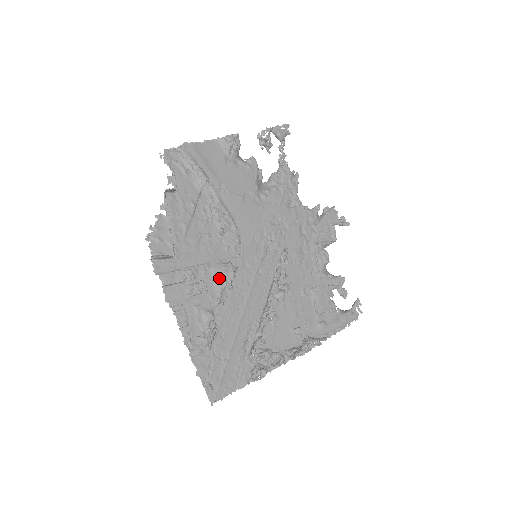
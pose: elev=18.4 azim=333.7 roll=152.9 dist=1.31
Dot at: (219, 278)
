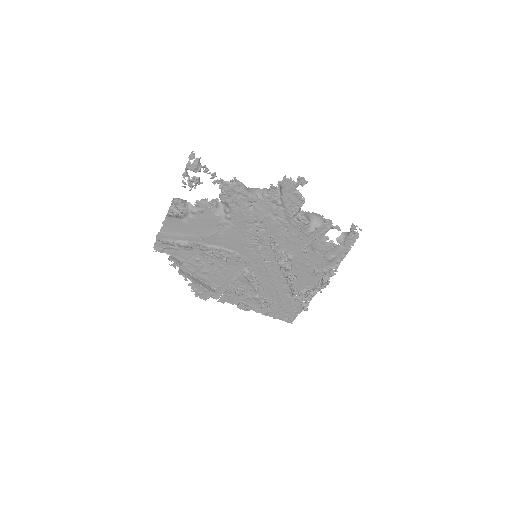
Dot at: (246, 280)
